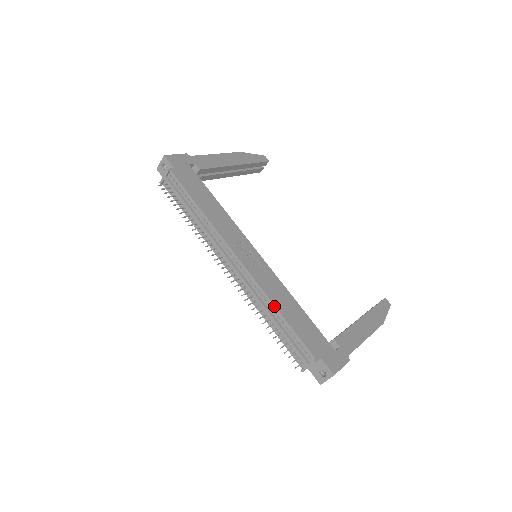
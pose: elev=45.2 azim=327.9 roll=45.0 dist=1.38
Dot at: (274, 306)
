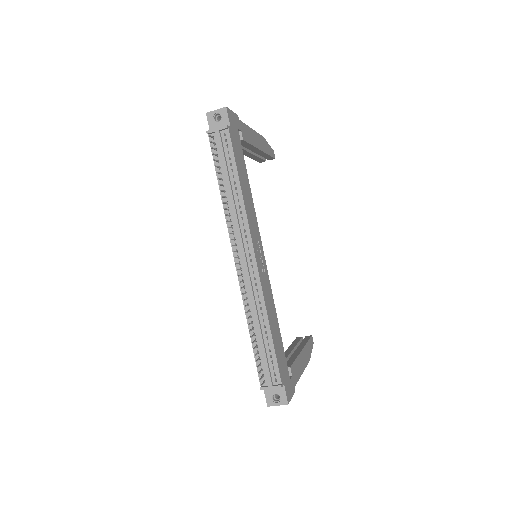
Dot at: (267, 319)
